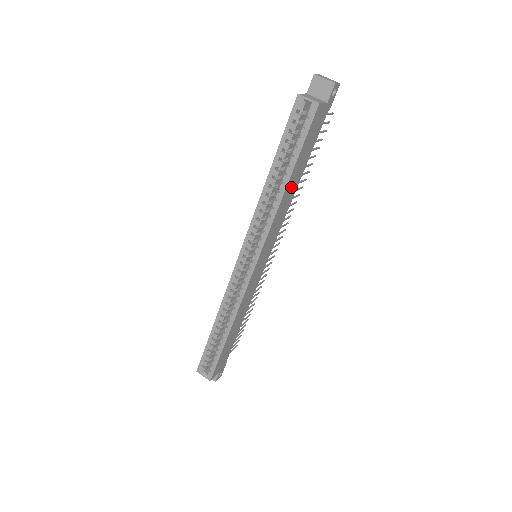
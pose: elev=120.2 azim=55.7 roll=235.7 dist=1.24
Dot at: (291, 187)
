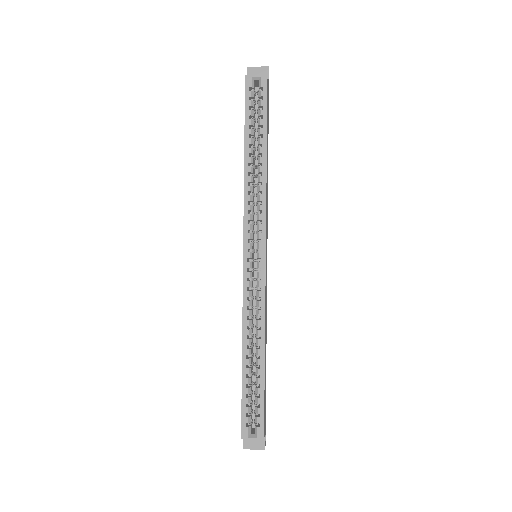
Dot at: (267, 164)
